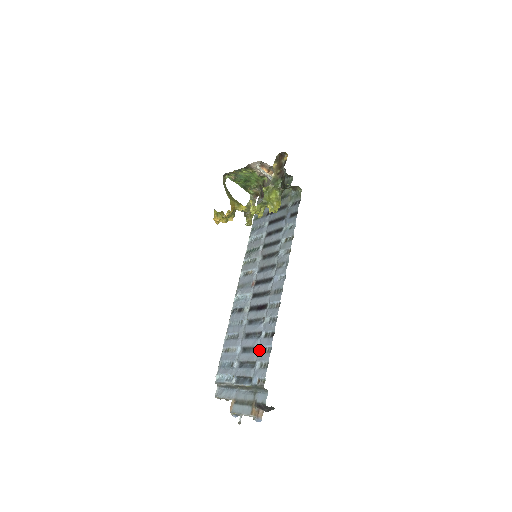
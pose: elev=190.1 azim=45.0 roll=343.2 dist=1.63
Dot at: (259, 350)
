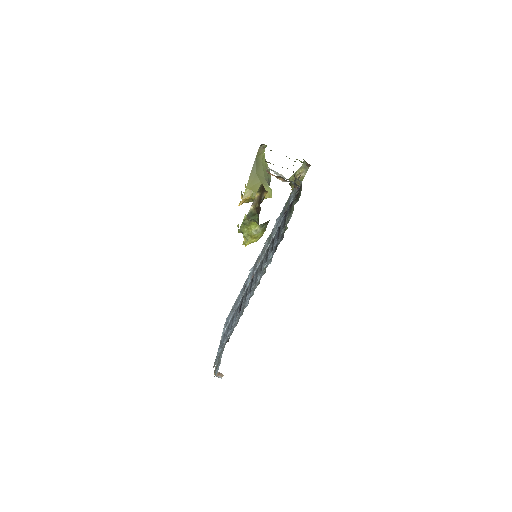
Dot at: (225, 339)
